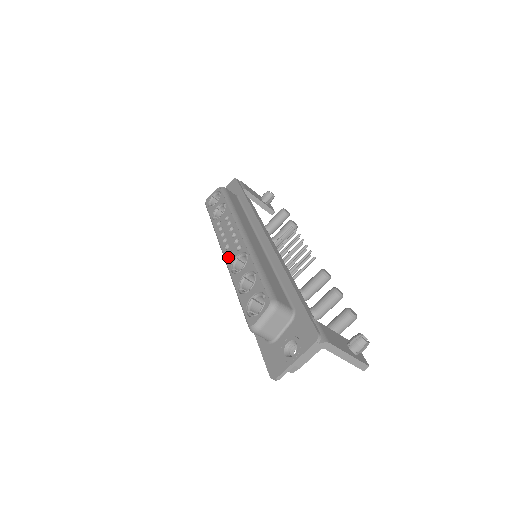
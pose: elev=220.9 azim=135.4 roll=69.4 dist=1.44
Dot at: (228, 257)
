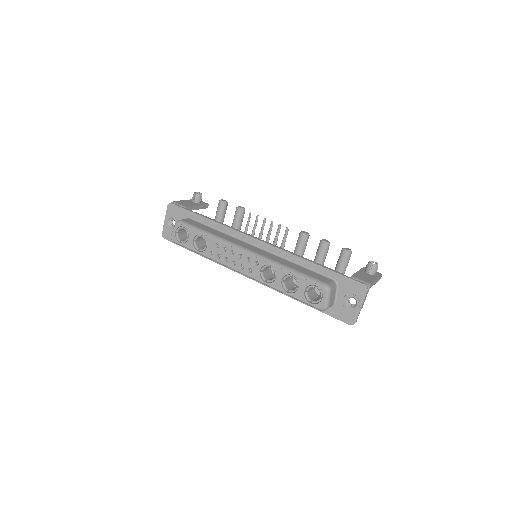
Dot at: (251, 274)
